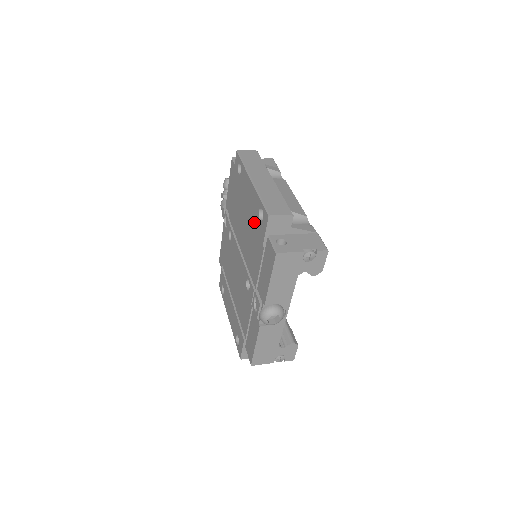
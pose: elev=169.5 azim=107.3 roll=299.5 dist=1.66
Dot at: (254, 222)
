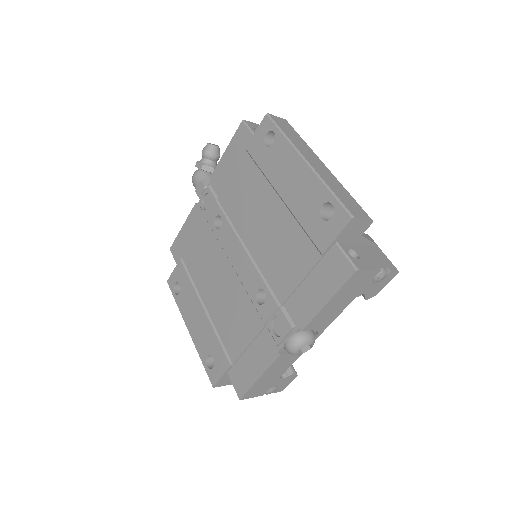
Dot at: (302, 218)
